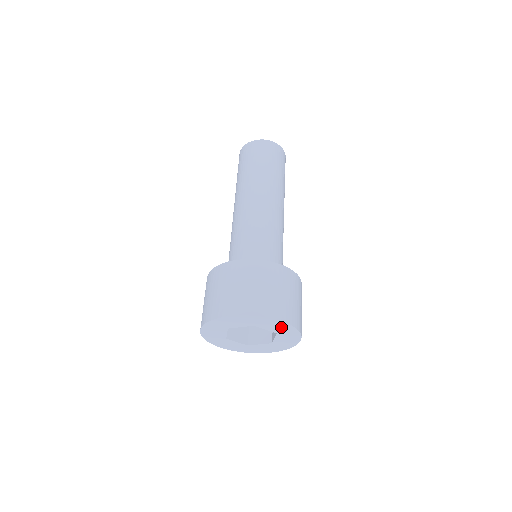
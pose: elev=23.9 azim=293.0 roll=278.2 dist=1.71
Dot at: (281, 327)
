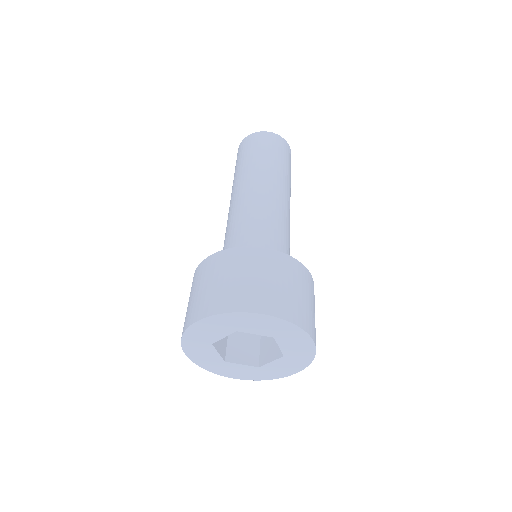
Dot at: (301, 350)
